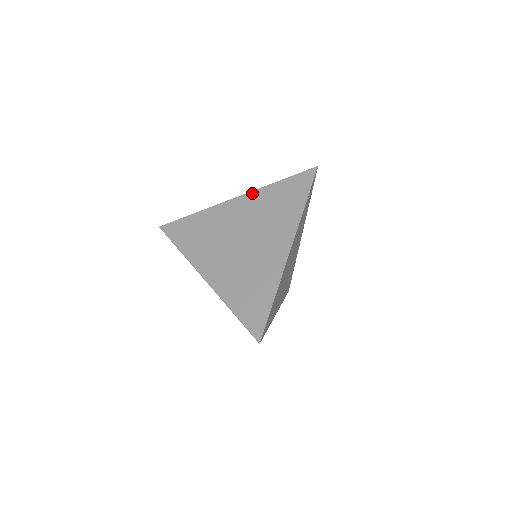
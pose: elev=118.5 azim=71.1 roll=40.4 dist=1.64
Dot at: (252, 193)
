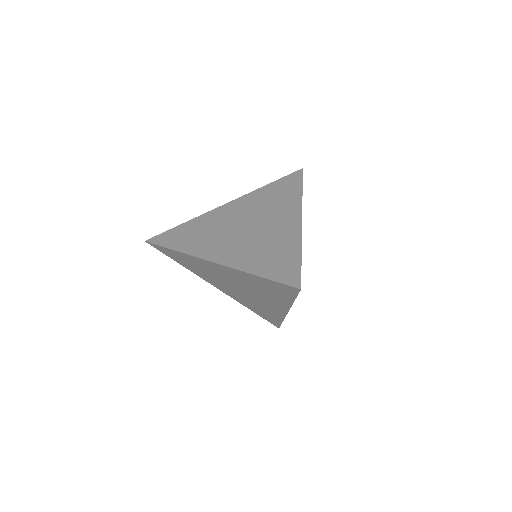
Dot at: (244, 196)
